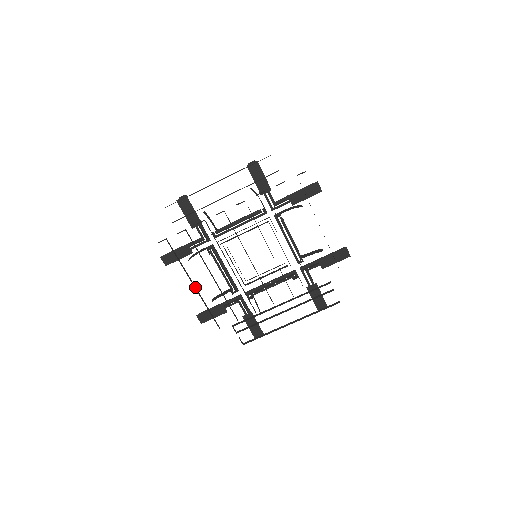
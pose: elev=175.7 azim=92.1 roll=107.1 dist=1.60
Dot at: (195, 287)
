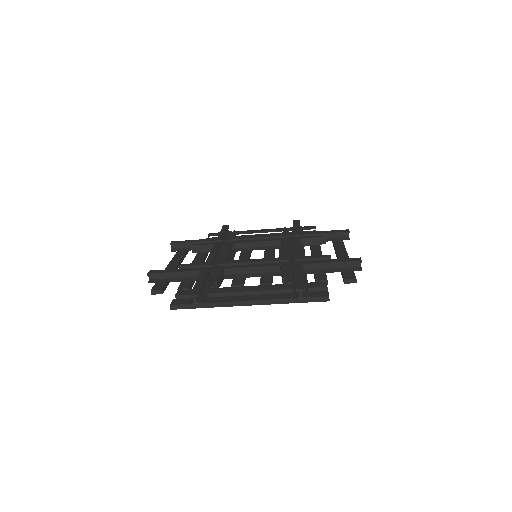
Dot at: (179, 263)
